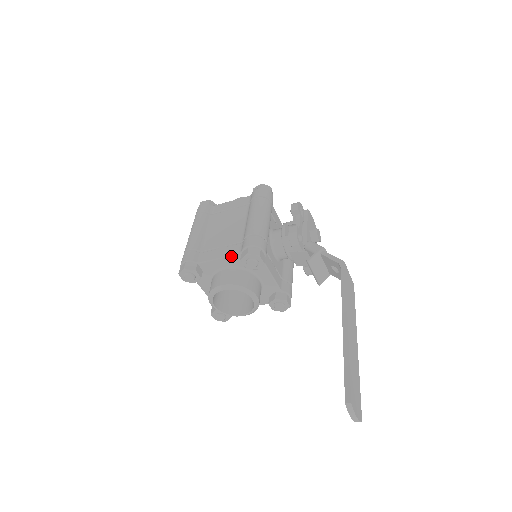
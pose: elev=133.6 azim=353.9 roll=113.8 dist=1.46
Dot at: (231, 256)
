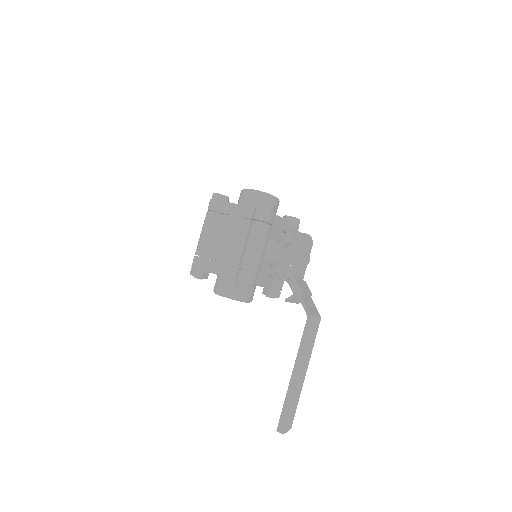
Dot at: occluded
